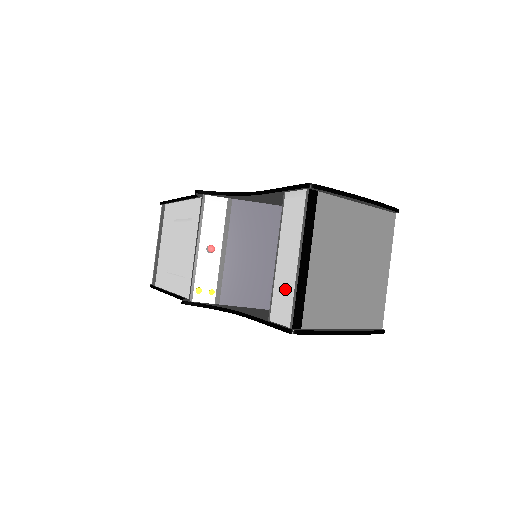
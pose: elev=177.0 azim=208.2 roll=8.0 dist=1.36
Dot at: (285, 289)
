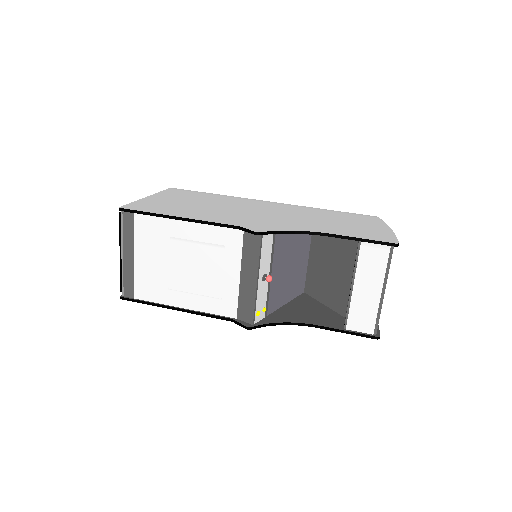
Dot at: (366, 310)
